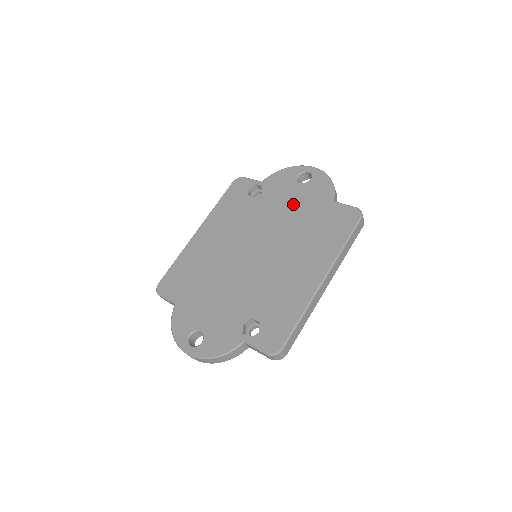
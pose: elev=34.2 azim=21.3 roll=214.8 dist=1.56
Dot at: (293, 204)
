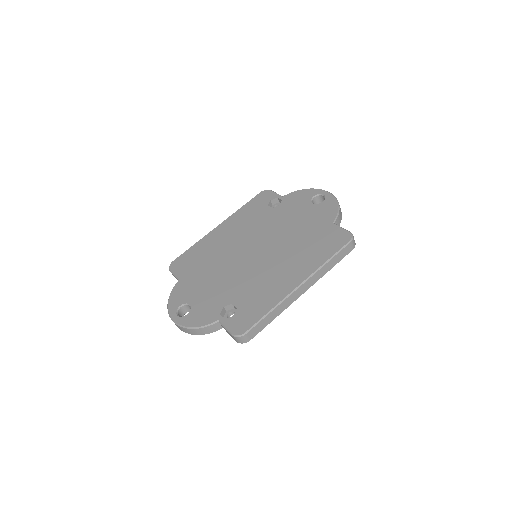
Dot at: (300, 219)
